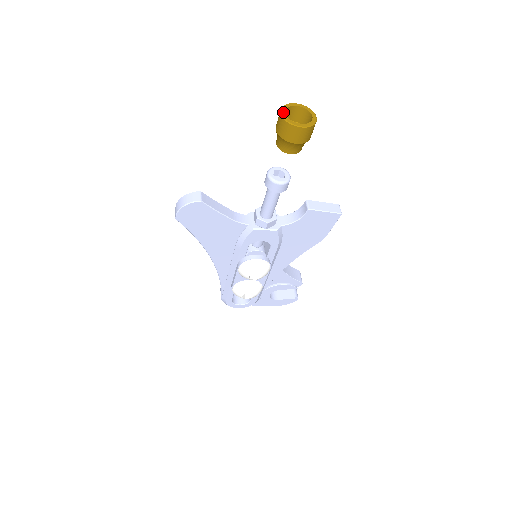
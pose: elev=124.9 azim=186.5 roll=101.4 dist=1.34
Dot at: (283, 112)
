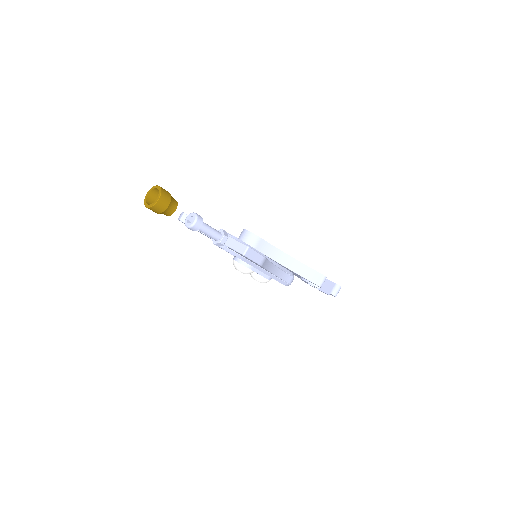
Dot at: (148, 193)
